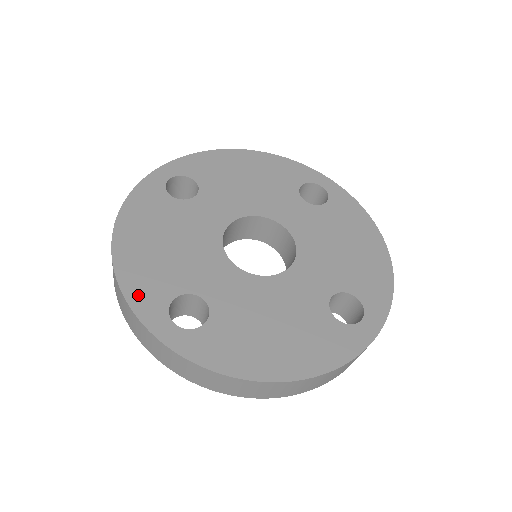
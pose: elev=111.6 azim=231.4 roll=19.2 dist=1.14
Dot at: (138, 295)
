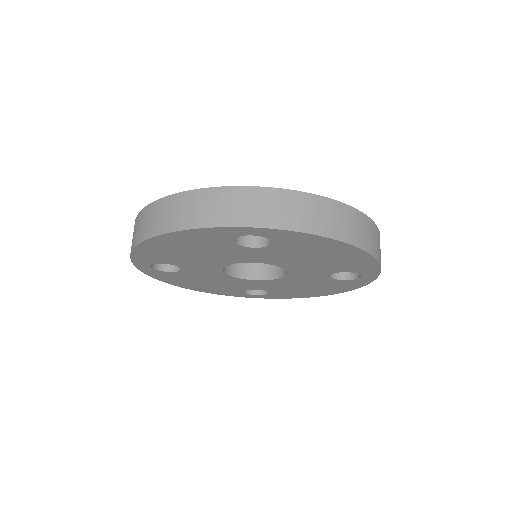
Dot at: occluded
